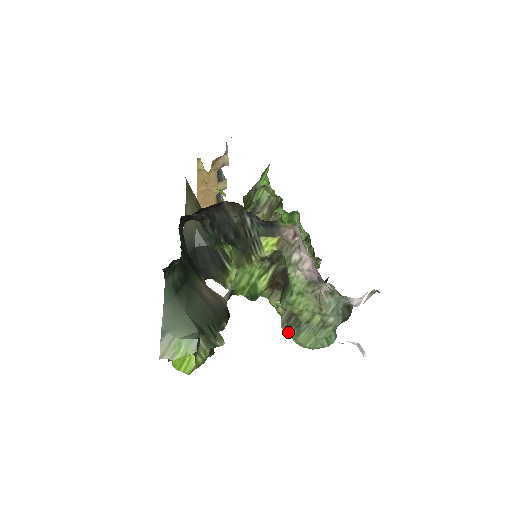
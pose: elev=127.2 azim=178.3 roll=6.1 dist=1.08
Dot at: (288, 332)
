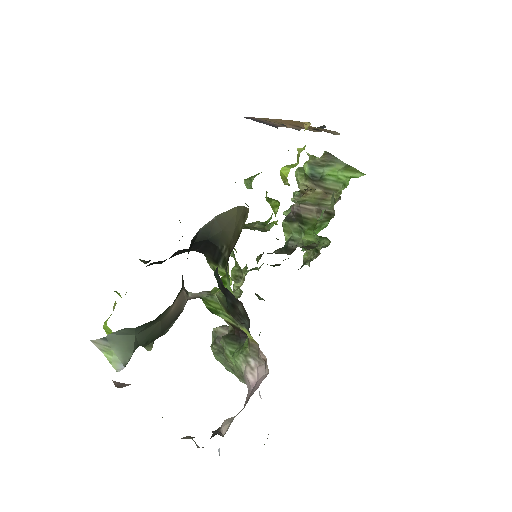
Dot at: (214, 337)
